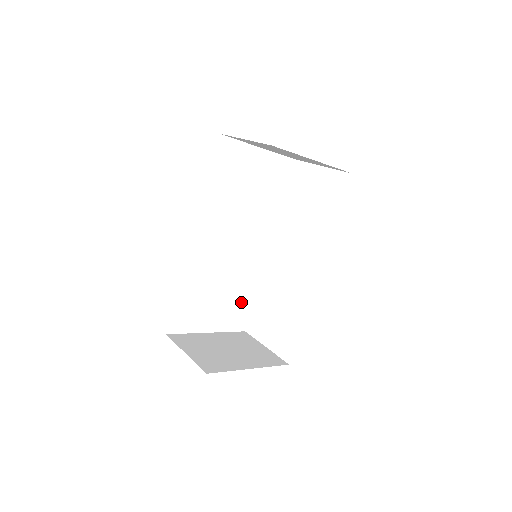
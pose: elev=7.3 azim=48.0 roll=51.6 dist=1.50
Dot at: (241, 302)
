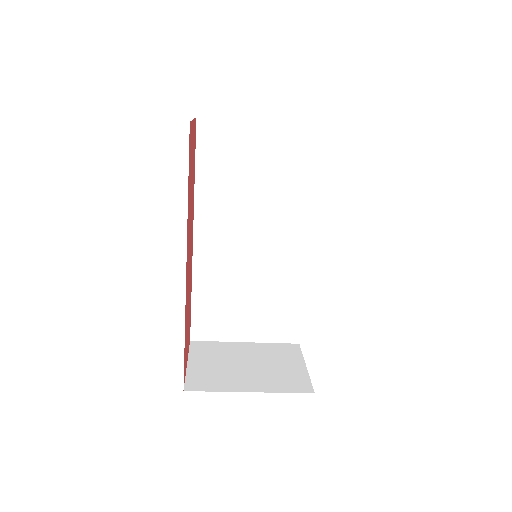
Dot at: (284, 309)
